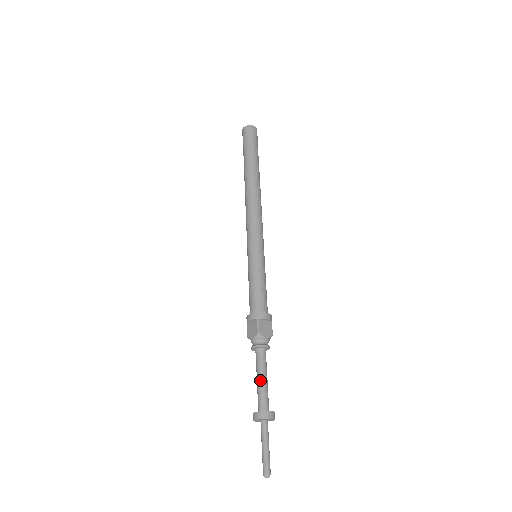
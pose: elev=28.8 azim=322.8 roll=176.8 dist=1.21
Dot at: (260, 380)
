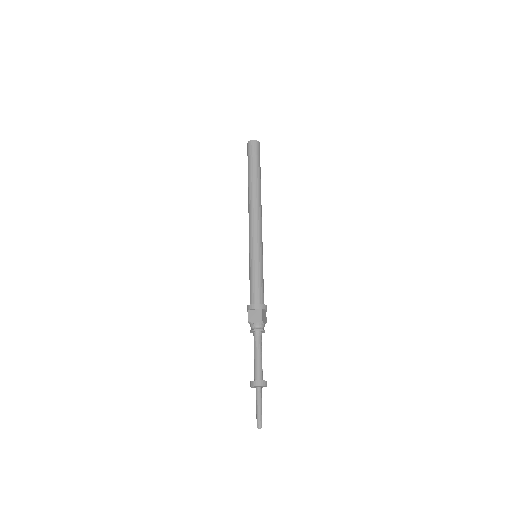
Dot at: (259, 356)
